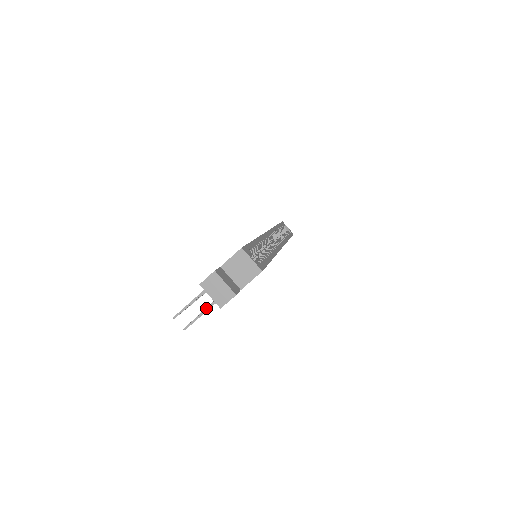
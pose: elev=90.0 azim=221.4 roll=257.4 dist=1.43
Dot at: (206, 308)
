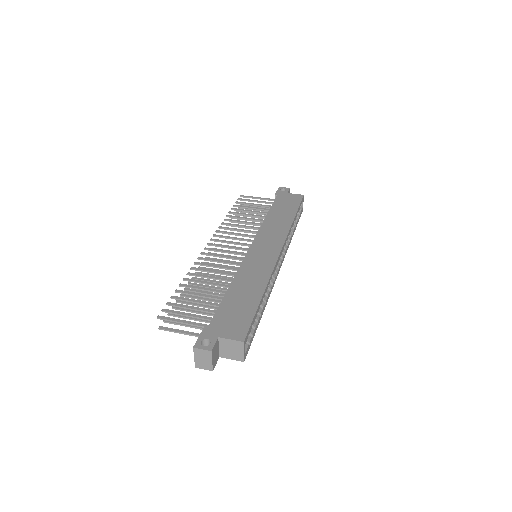
Dot at: occluded
